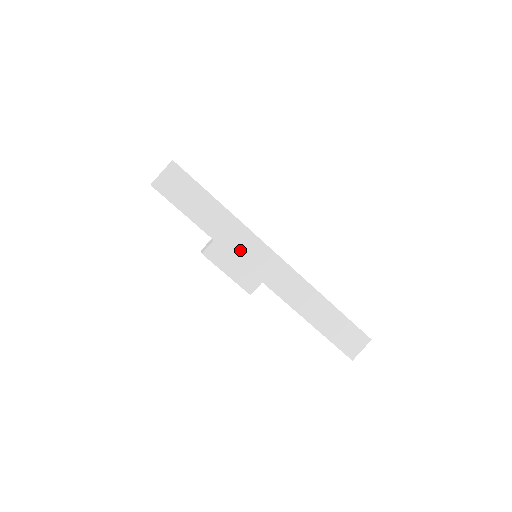
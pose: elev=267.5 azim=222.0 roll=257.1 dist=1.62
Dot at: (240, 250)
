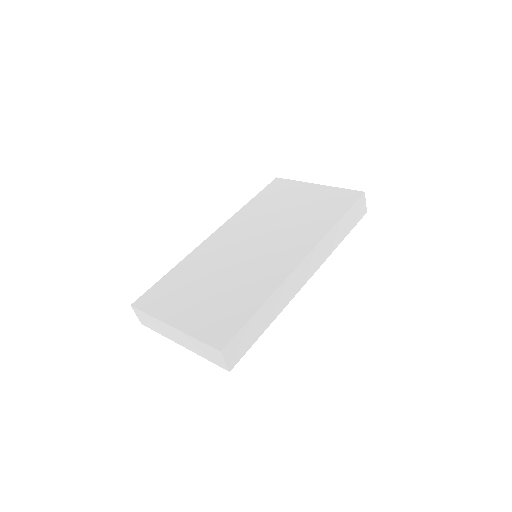
Dot at: (289, 294)
